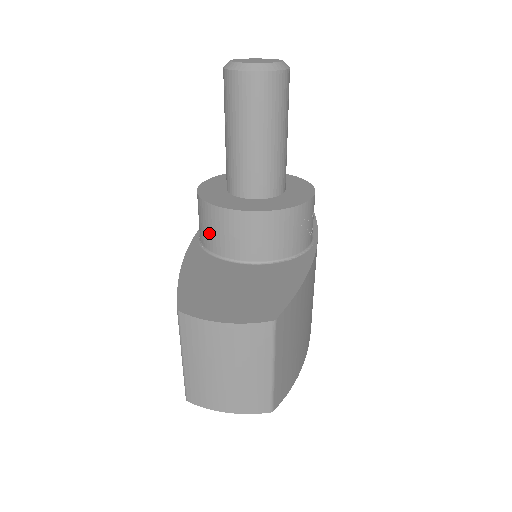
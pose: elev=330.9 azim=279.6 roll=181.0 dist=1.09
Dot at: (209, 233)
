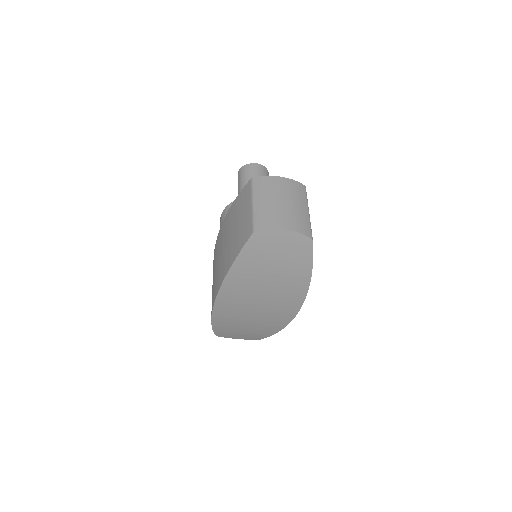
Dot at: occluded
